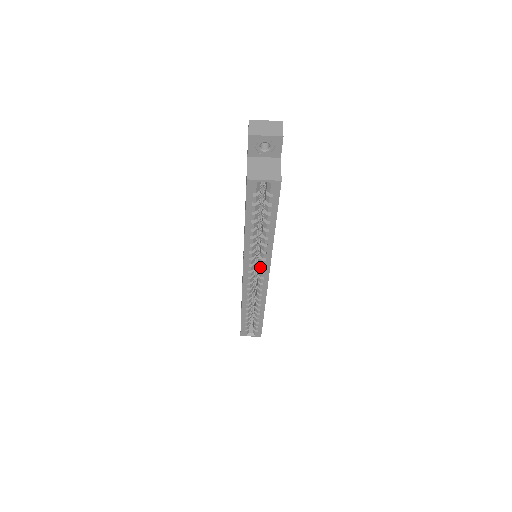
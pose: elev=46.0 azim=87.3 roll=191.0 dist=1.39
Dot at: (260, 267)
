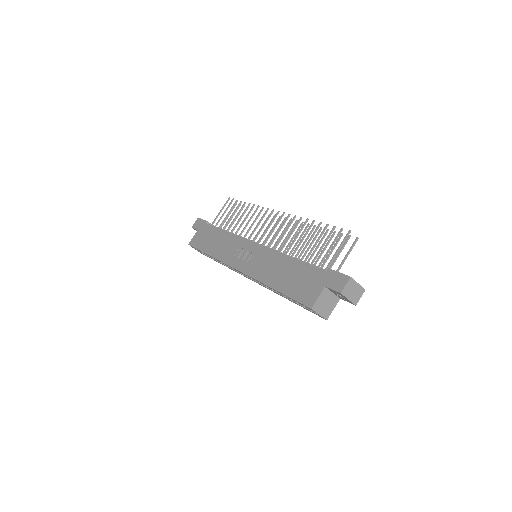
Dot at: occluded
